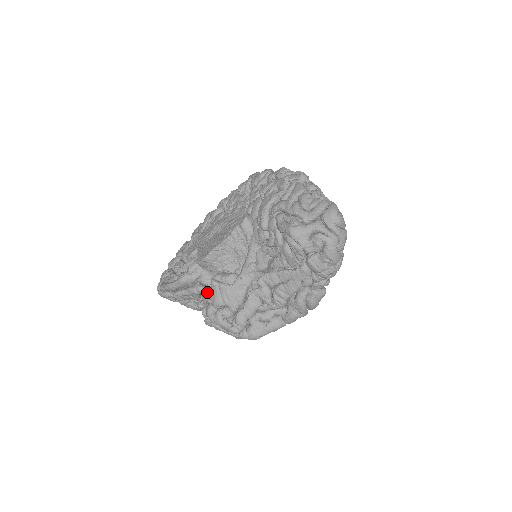
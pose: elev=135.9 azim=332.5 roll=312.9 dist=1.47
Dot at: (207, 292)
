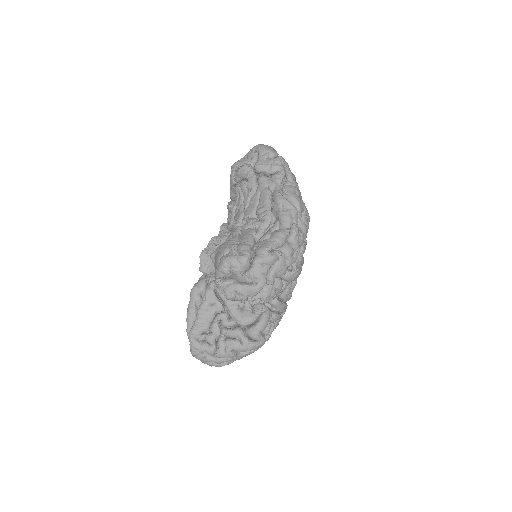
Dot at: occluded
